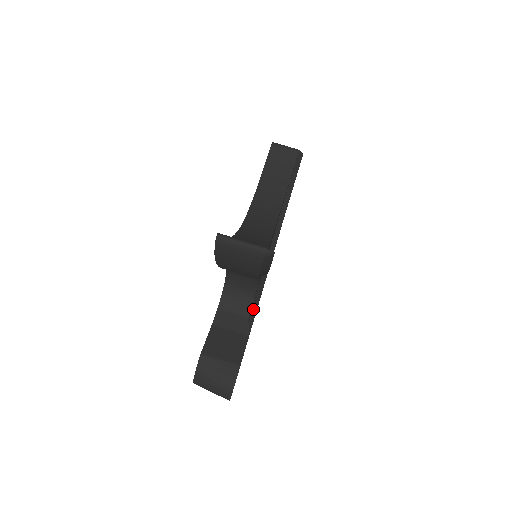
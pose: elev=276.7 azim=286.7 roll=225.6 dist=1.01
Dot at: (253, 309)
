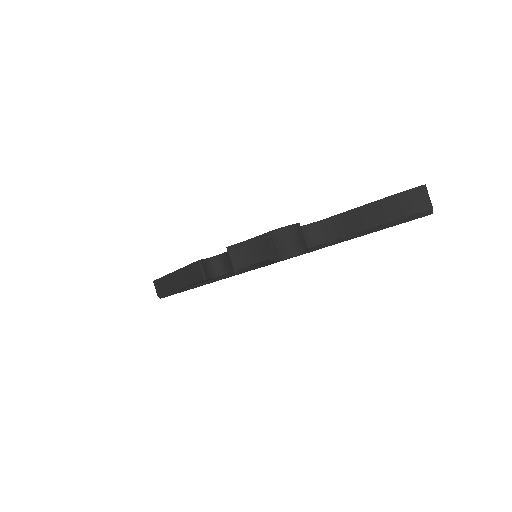
Dot at: occluded
